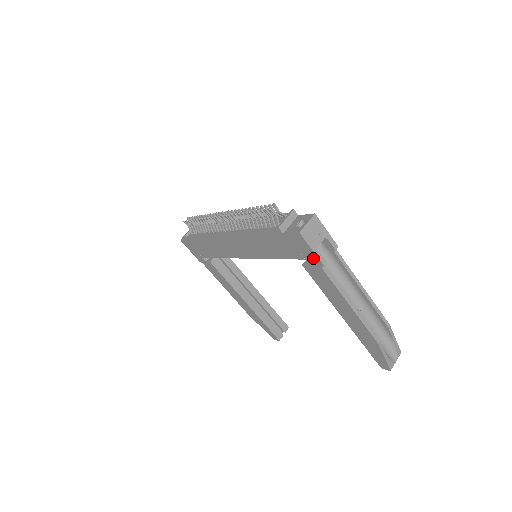
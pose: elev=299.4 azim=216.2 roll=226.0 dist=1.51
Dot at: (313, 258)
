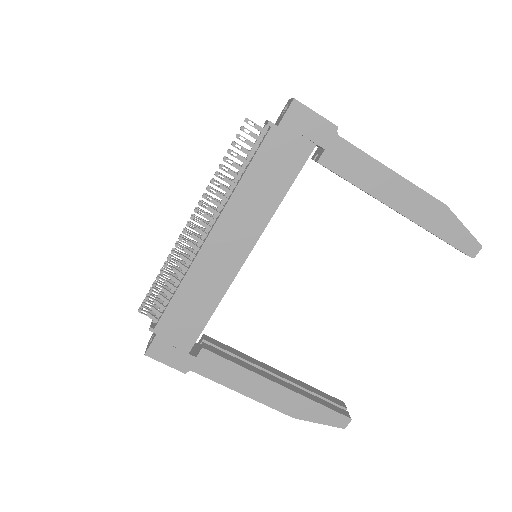
Dot at: (323, 129)
